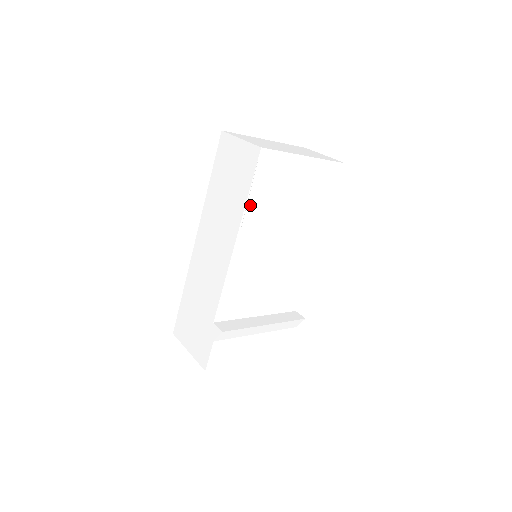
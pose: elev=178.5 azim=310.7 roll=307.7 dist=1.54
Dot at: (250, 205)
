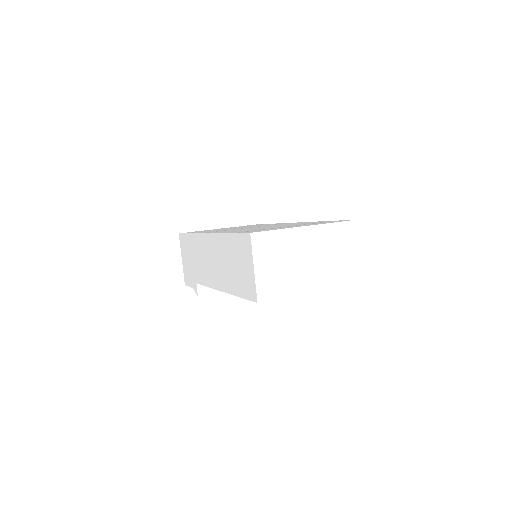
Dot at: occluded
